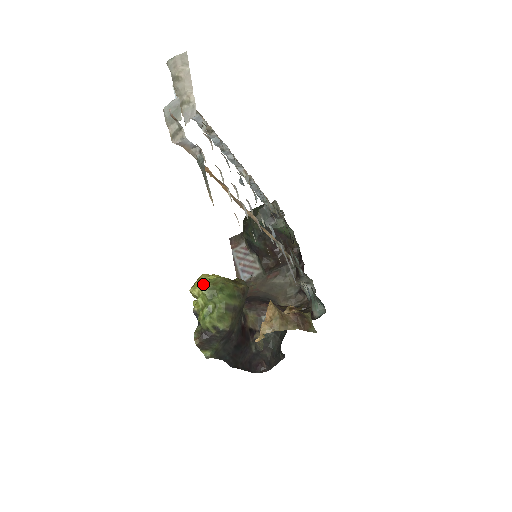
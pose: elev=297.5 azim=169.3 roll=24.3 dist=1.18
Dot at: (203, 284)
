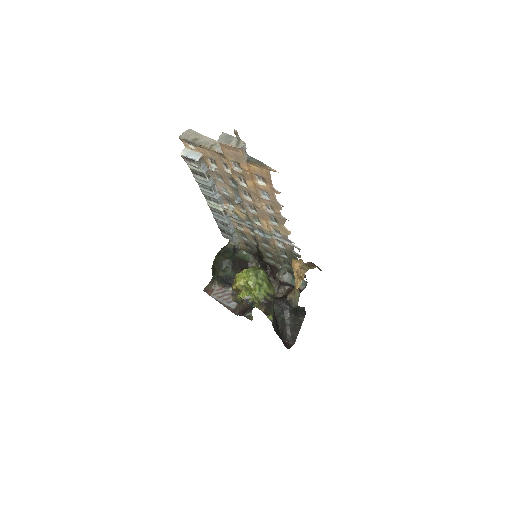
Dot at: (243, 275)
